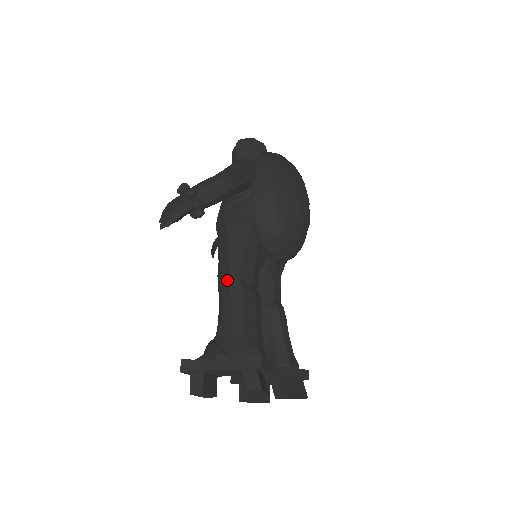
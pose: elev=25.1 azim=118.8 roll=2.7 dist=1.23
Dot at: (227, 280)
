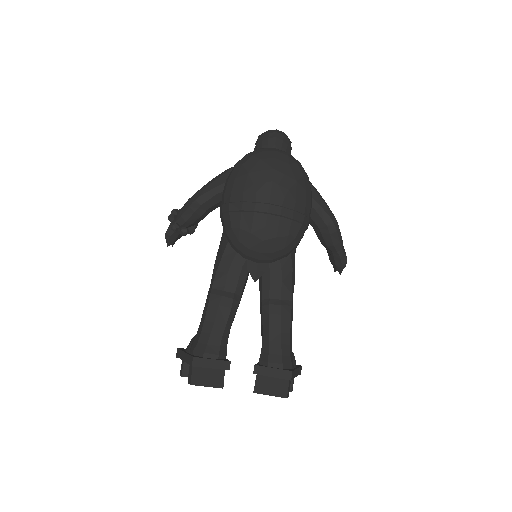
Dot at: (210, 285)
